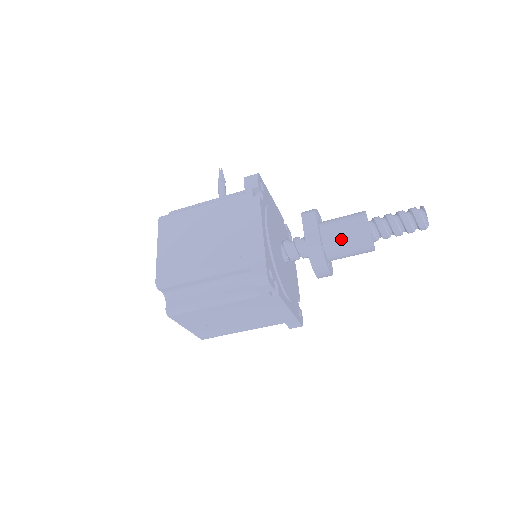
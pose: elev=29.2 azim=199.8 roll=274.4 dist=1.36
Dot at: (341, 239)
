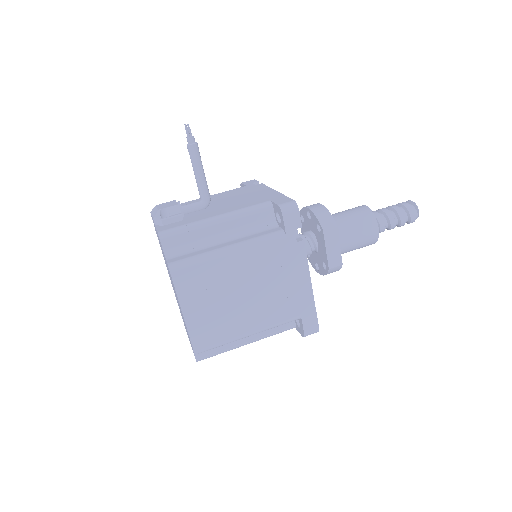
Dot at: (352, 248)
